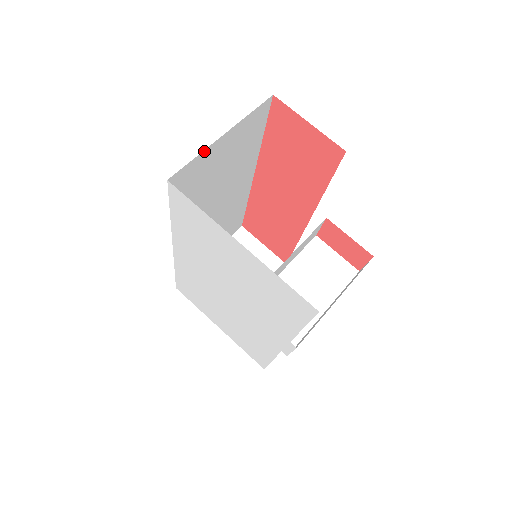
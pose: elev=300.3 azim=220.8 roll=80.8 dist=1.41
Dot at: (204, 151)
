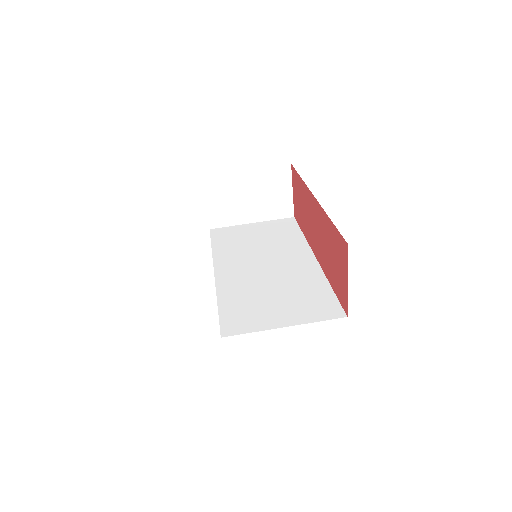
Dot at: occluded
